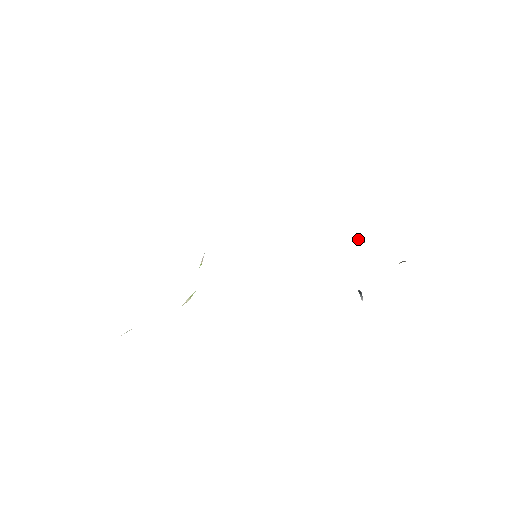
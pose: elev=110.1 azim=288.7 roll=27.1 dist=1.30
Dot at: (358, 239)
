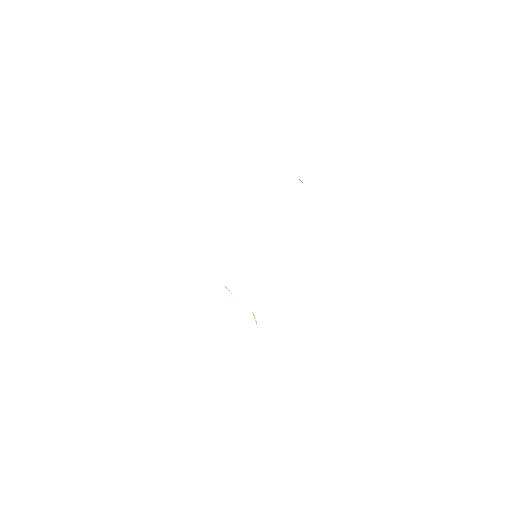
Dot at: occluded
